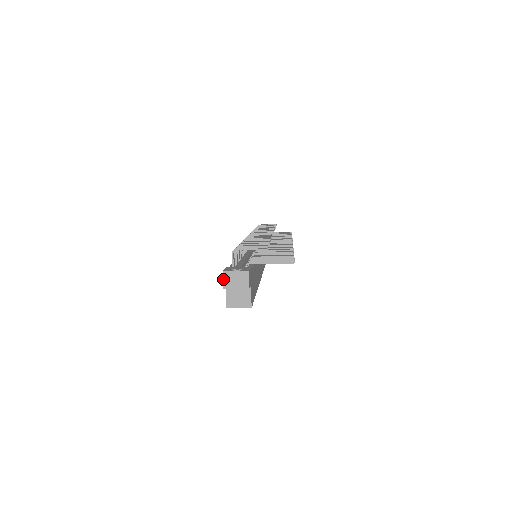
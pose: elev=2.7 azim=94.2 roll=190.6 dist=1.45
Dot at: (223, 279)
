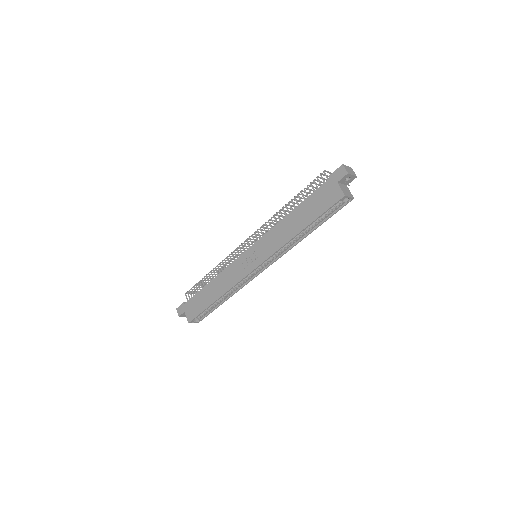
Dot at: (345, 168)
